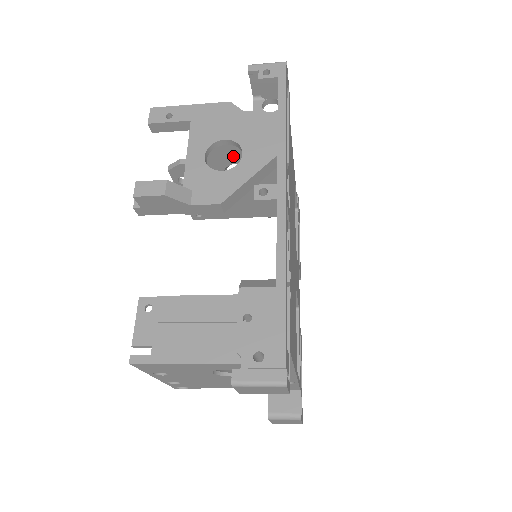
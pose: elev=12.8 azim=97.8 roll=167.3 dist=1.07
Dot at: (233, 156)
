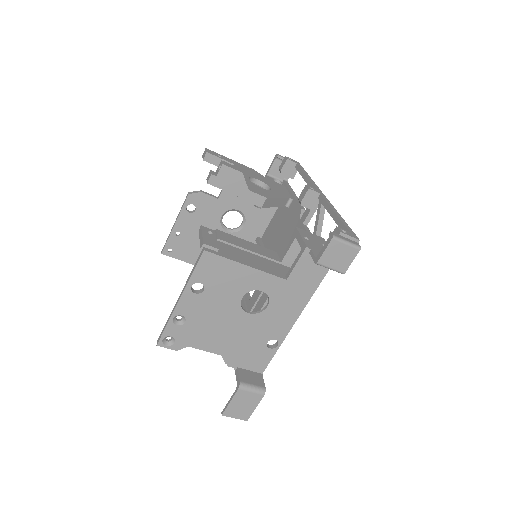
Dot at: (240, 203)
